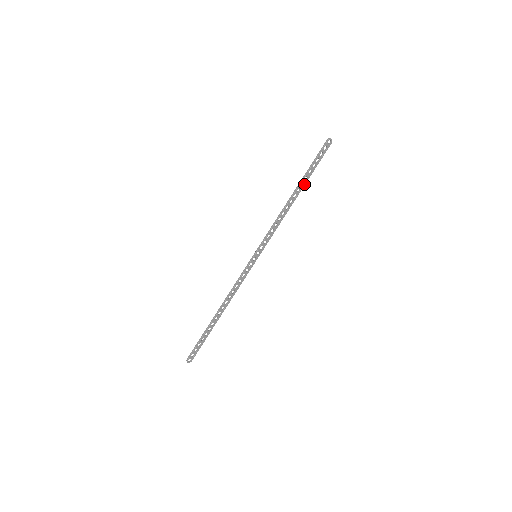
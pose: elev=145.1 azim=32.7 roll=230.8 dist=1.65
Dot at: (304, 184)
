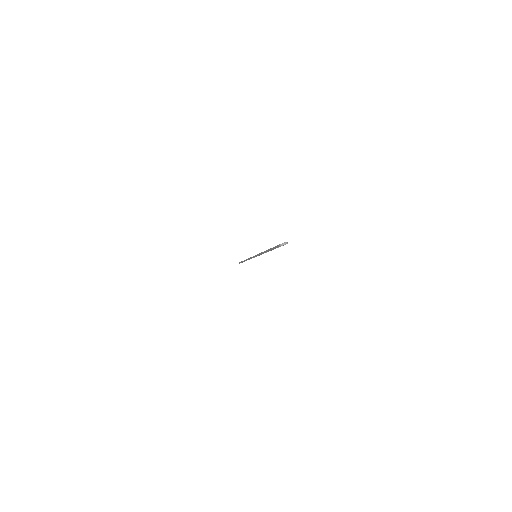
Dot at: occluded
